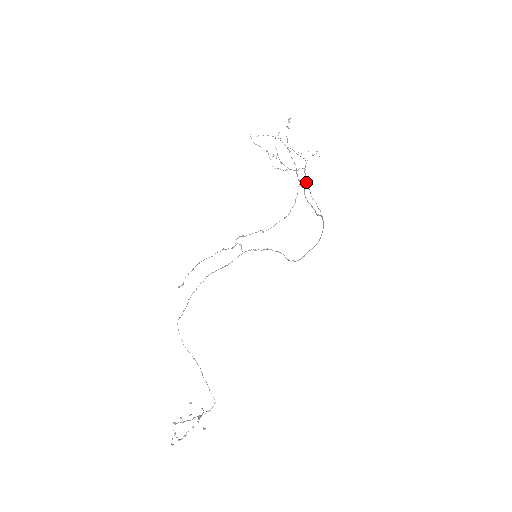
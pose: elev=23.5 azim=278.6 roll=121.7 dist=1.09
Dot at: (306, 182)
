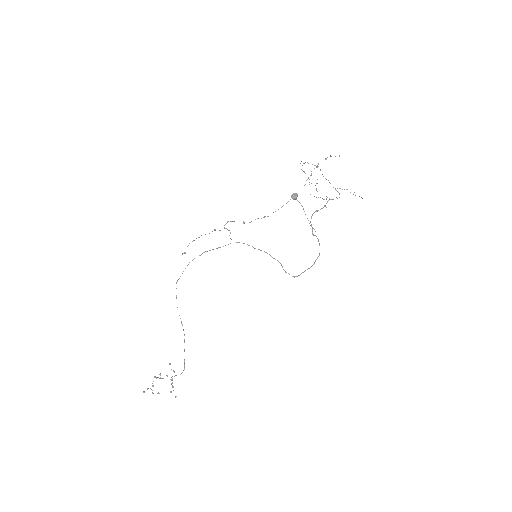
Dot at: (296, 194)
